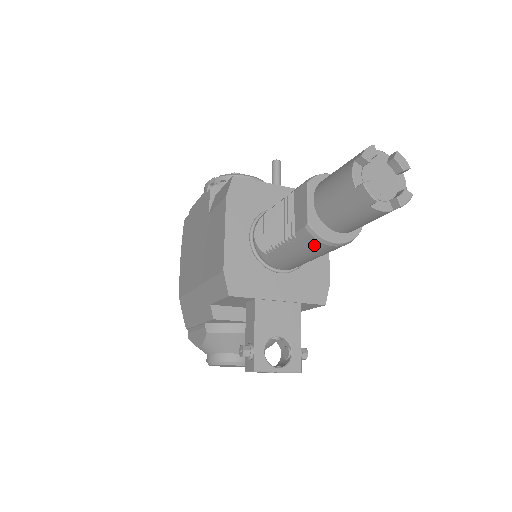
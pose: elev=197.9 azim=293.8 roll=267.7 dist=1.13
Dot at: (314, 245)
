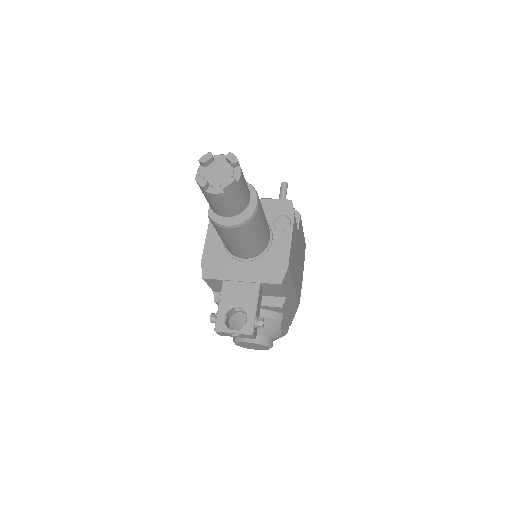
Dot at: (221, 230)
